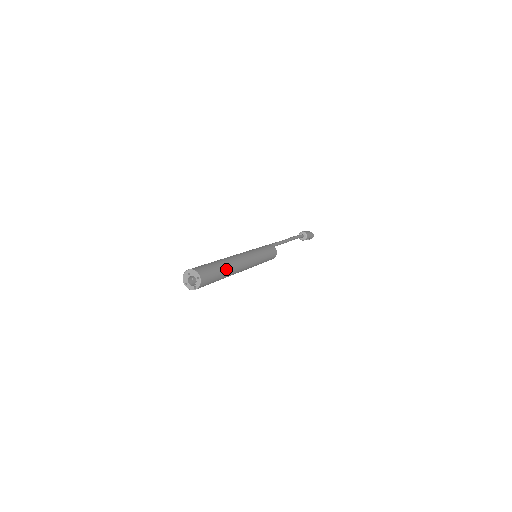
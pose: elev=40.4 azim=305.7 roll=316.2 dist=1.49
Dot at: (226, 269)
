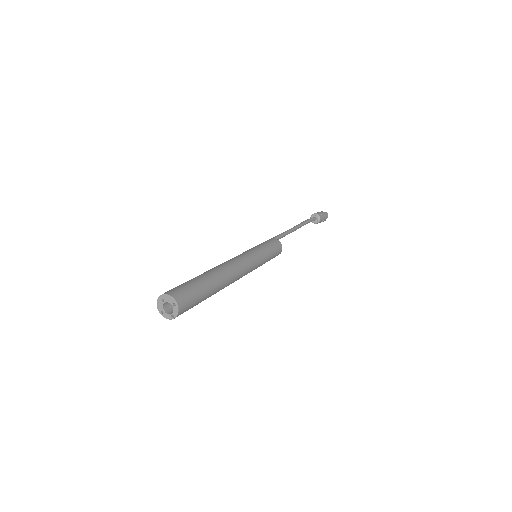
Dot at: (214, 284)
